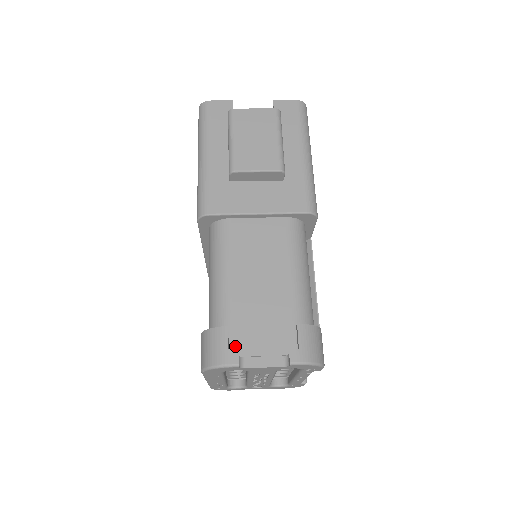
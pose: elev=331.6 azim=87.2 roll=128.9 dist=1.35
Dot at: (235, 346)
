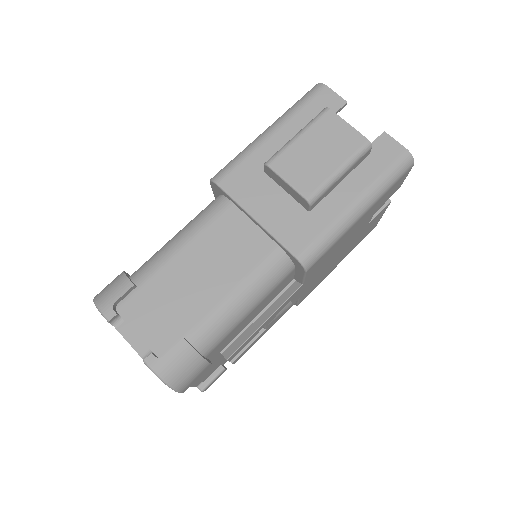
Dot at: (126, 305)
